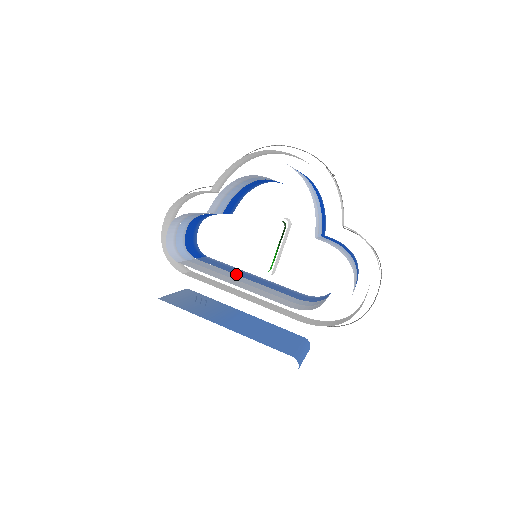
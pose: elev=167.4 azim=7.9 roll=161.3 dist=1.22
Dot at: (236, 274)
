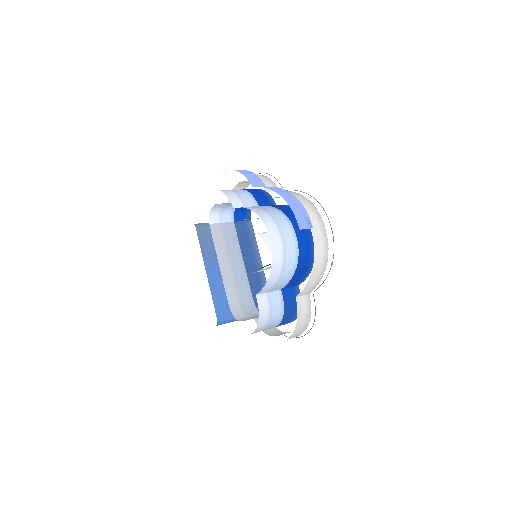
Dot at: (242, 252)
